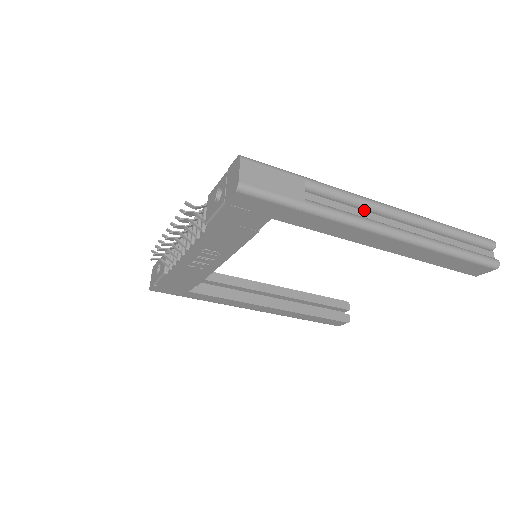
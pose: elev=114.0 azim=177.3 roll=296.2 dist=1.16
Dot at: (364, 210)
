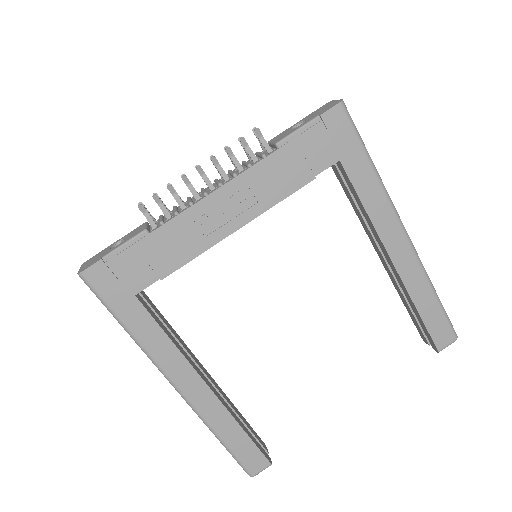
Dot at: occluded
